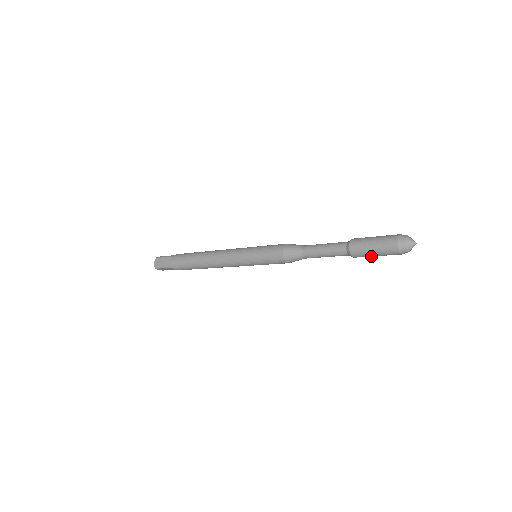
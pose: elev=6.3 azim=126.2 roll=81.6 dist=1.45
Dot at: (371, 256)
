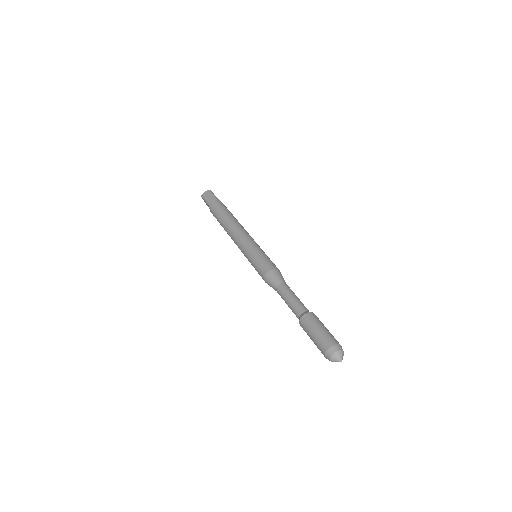
Dot at: occluded
